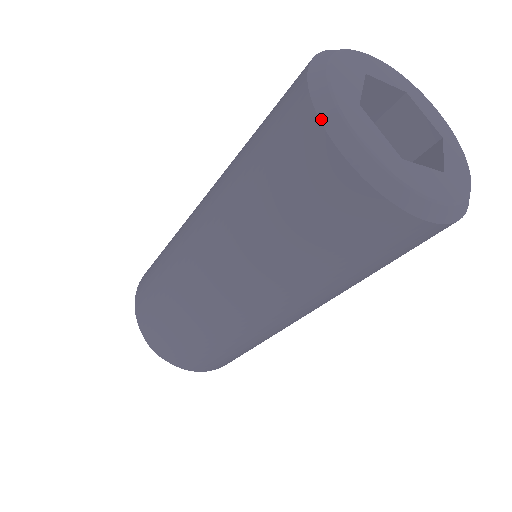
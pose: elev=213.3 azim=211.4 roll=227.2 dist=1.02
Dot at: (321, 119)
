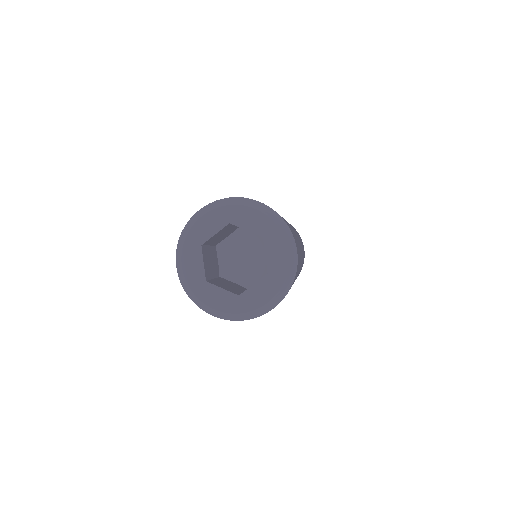
Dot at: occluded
